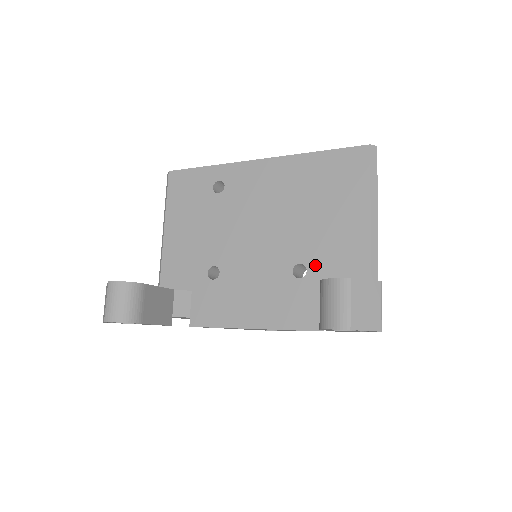
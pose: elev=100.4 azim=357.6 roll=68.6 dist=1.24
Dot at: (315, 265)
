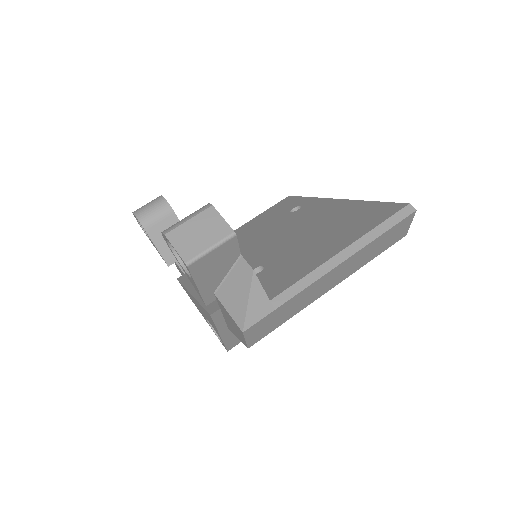
Dot at: (268, 270)
